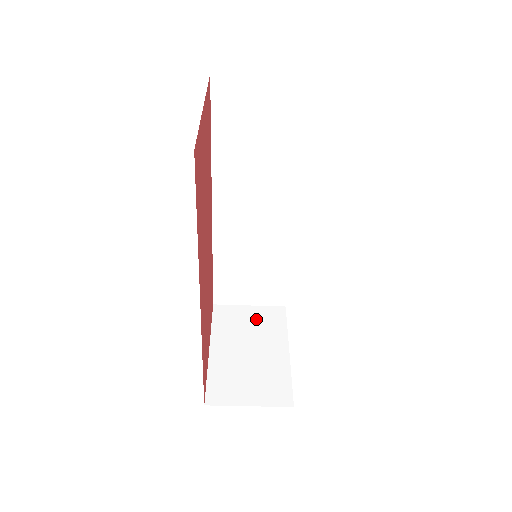
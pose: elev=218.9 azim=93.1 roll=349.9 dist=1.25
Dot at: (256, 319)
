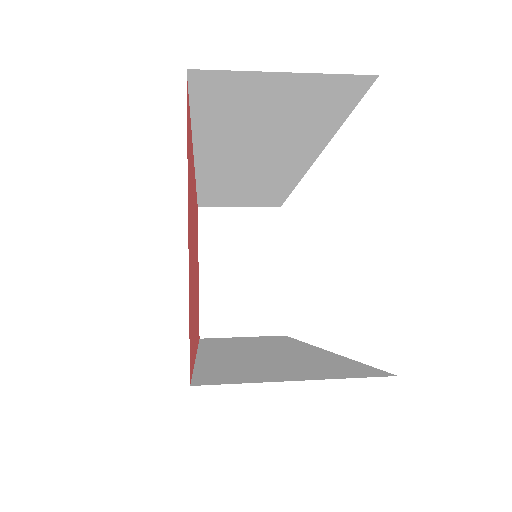
Dot at: (248, 227)
